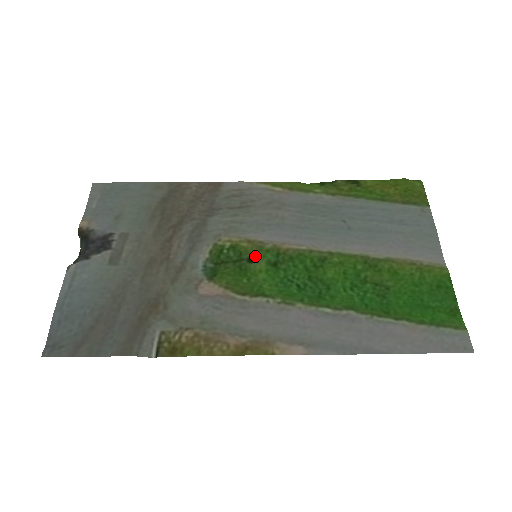
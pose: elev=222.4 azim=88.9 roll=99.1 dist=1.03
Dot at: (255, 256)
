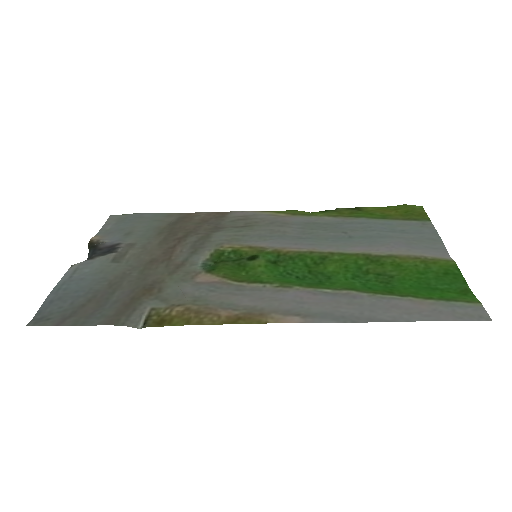
Dot at: (255, 256)
